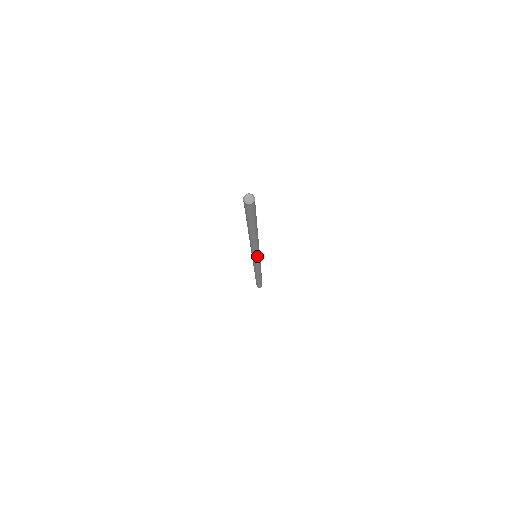
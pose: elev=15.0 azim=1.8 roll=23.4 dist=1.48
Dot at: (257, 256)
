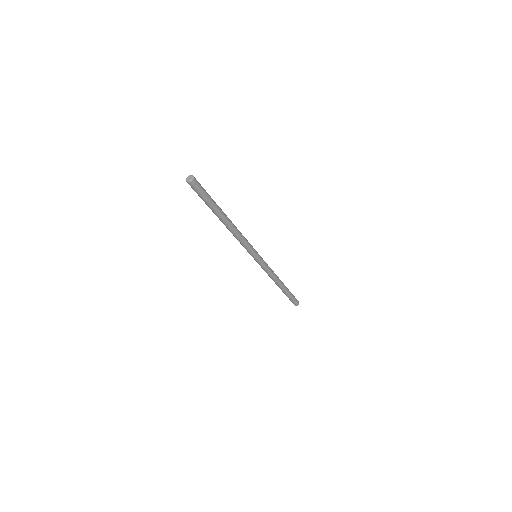
Dot at: (251, 254)
